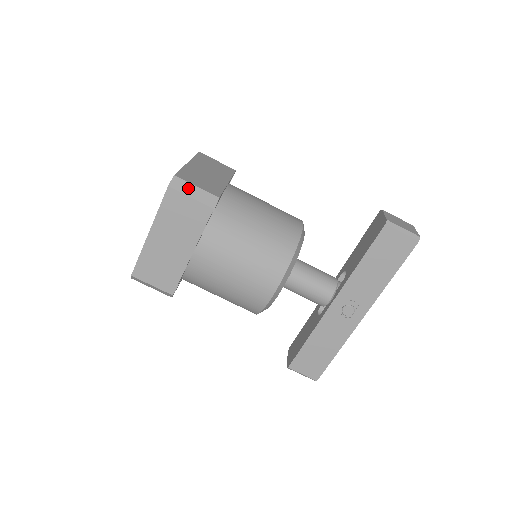
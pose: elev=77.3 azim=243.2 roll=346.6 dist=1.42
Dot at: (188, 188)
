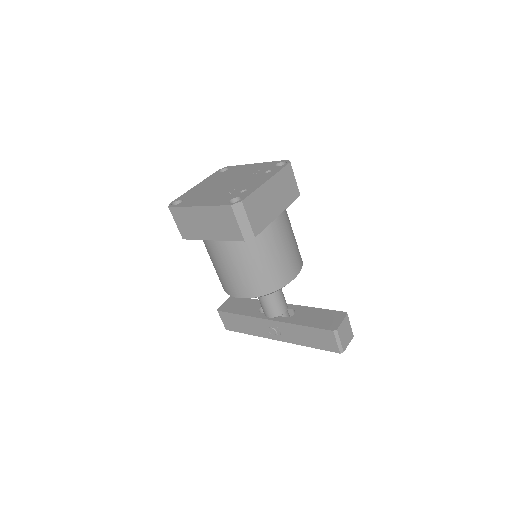
Dot at: (242, 216)
